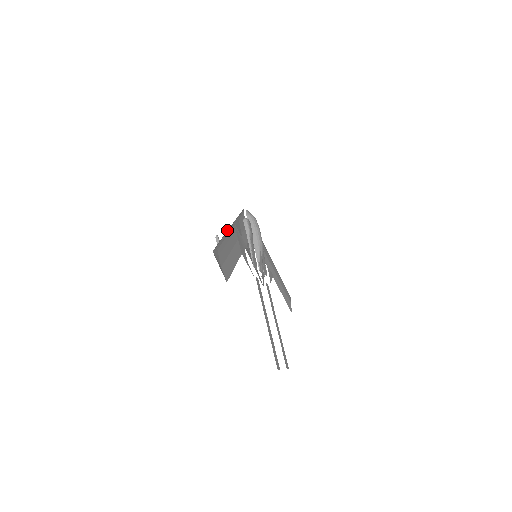
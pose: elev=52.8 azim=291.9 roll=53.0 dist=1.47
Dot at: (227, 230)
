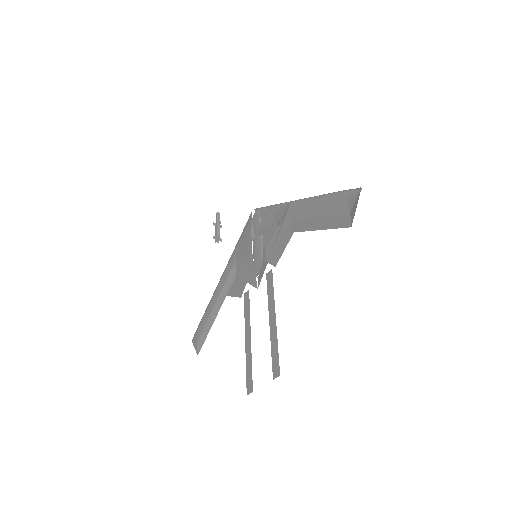
Dot at: occluded
